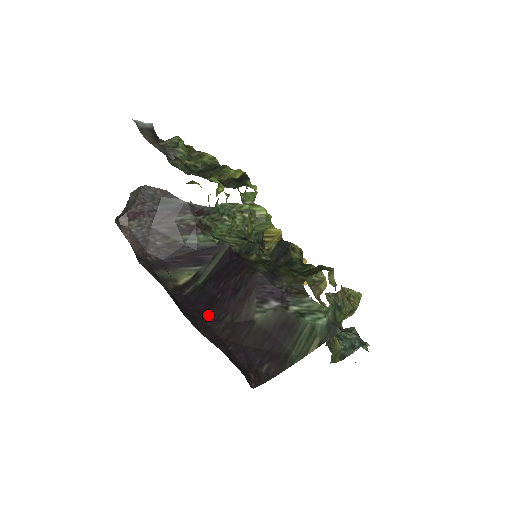
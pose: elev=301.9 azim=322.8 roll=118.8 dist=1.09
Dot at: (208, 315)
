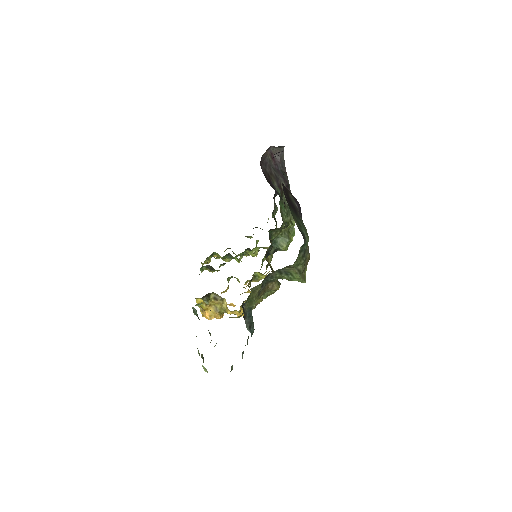
Dot at: occluded
